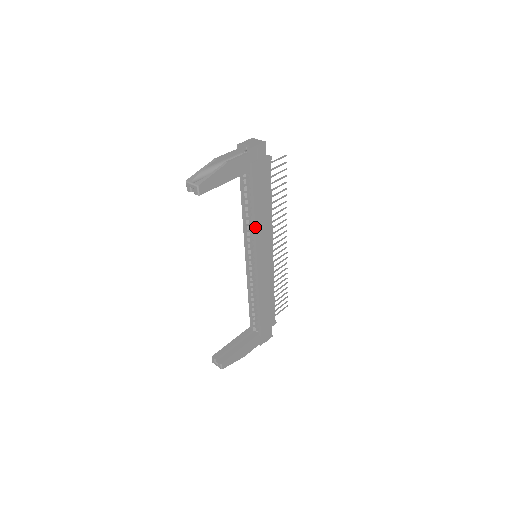
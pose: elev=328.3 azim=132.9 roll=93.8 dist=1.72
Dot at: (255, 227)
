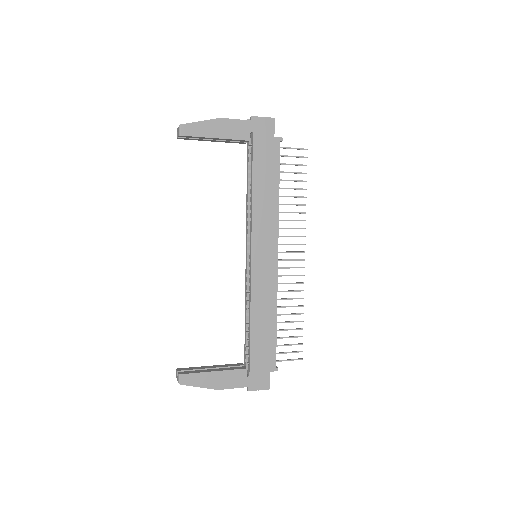
Dot at: (252, 210)
